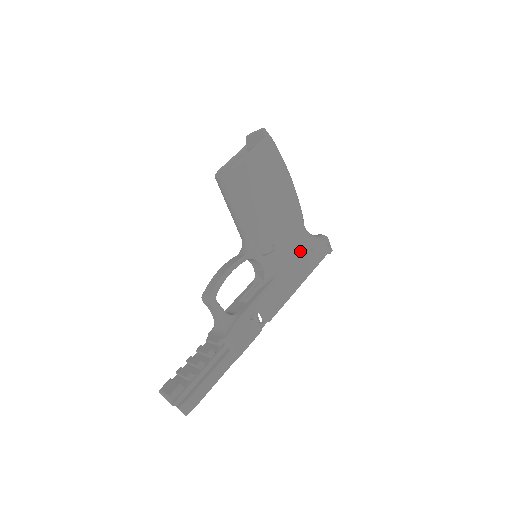
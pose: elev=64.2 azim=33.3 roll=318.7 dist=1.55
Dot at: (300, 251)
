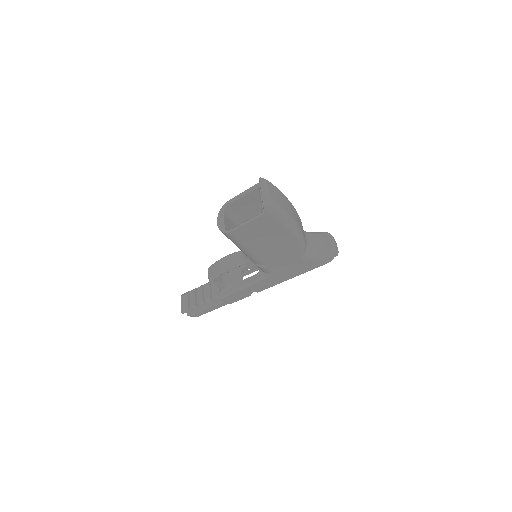
Dot at: (295, 265)
